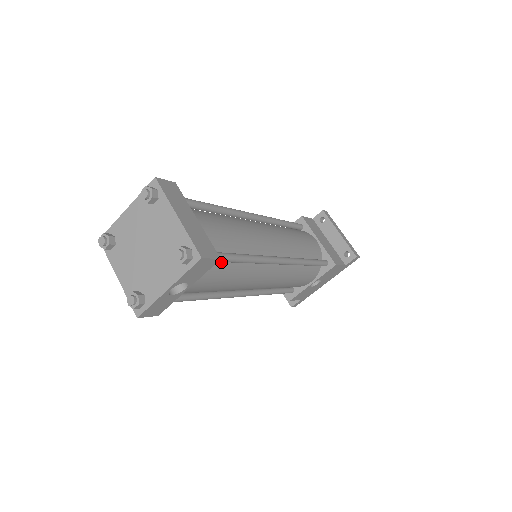
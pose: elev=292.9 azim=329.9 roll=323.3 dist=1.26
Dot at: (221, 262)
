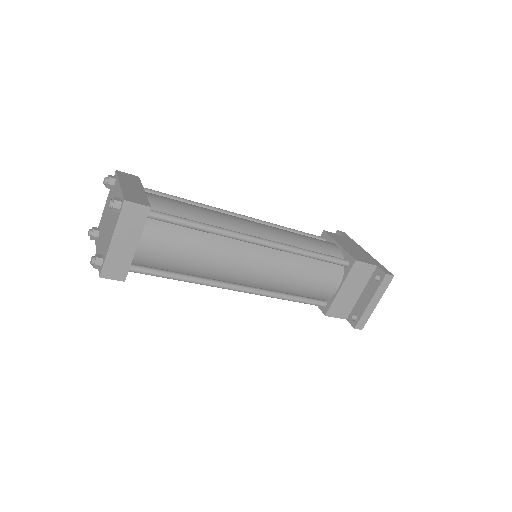
Dot at: (154, 268)
